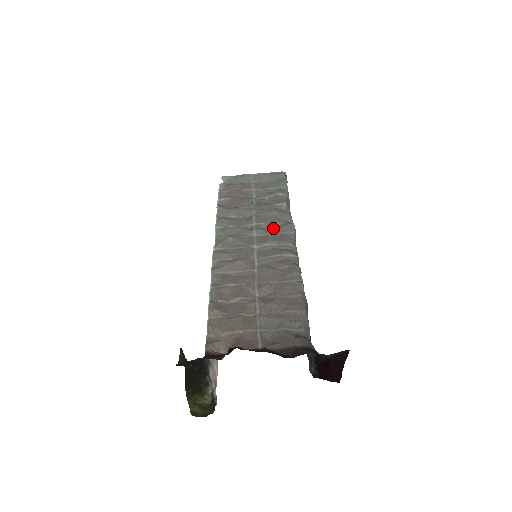
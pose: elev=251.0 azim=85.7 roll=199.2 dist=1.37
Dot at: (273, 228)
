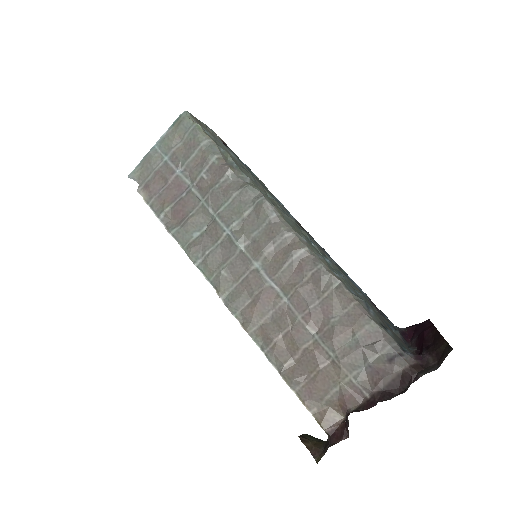
Dot at: (250, 222)
